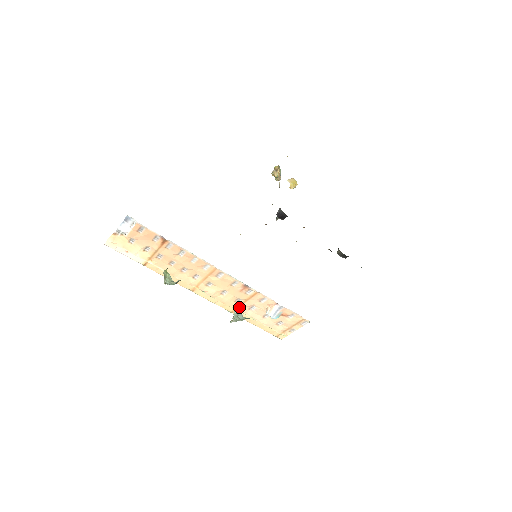
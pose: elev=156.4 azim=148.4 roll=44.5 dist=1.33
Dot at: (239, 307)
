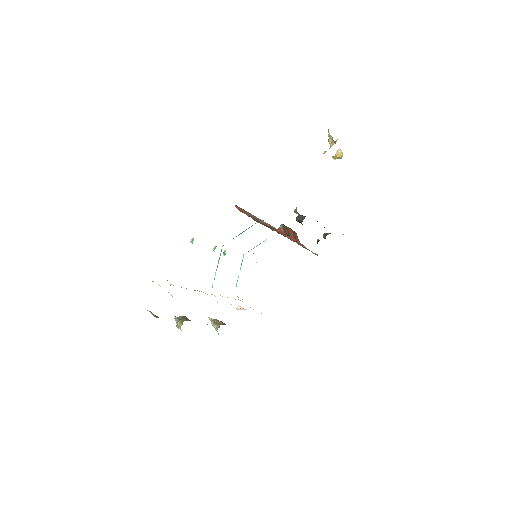
Dot at: occluded
